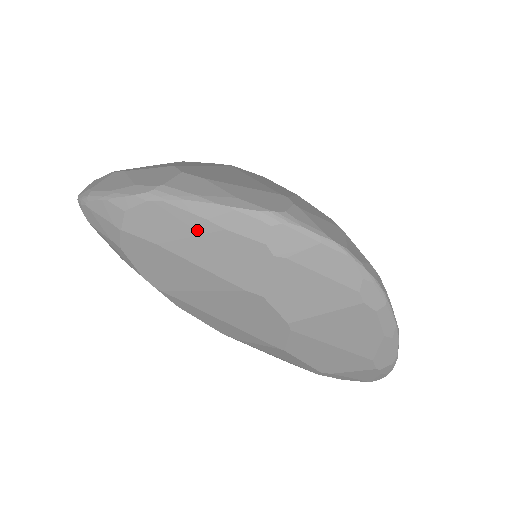
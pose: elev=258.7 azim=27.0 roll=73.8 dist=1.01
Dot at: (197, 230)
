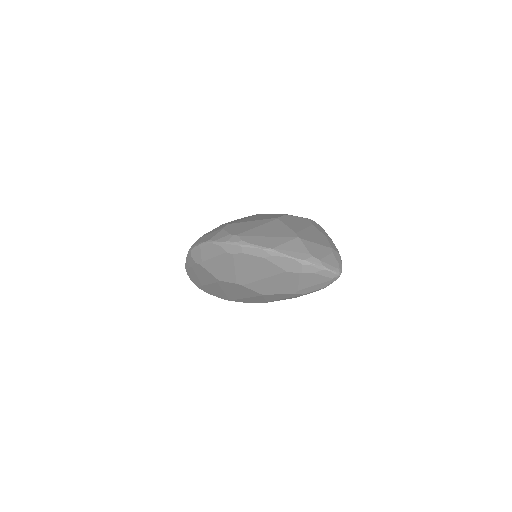
Dot at: (194, 273)
